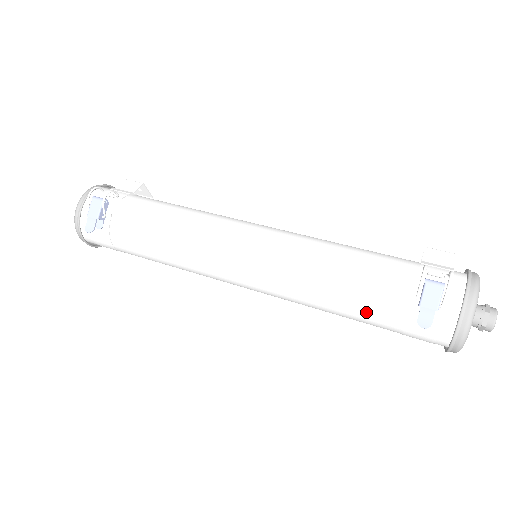
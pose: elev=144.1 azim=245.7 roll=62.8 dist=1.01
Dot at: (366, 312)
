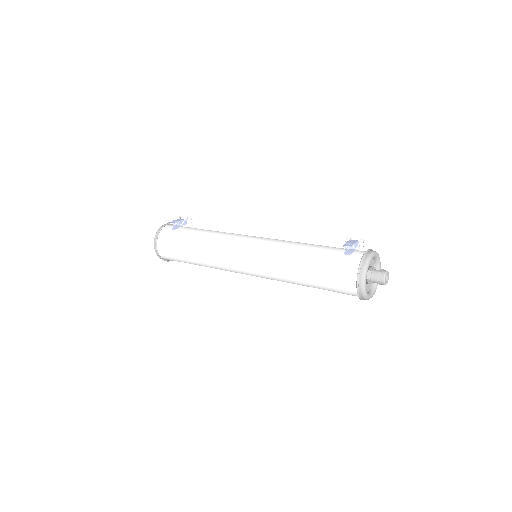
Dot at: (315, 256)
